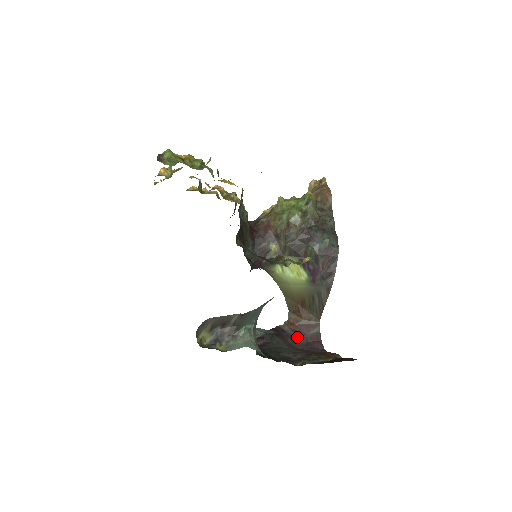
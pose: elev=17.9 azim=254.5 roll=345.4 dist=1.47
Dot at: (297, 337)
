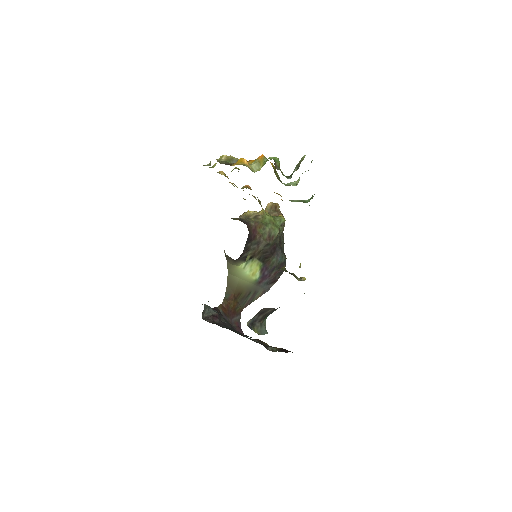
Dot at: (227, 320)
